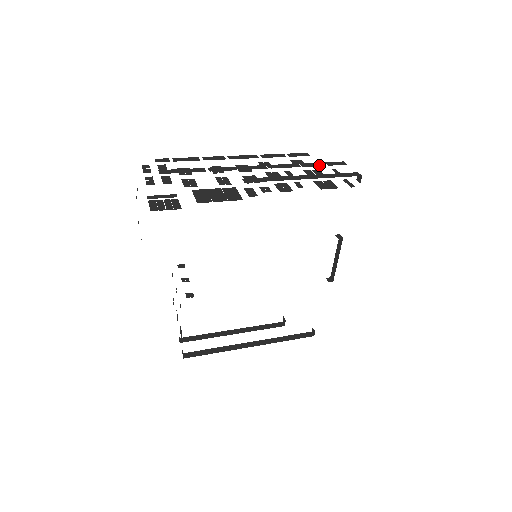
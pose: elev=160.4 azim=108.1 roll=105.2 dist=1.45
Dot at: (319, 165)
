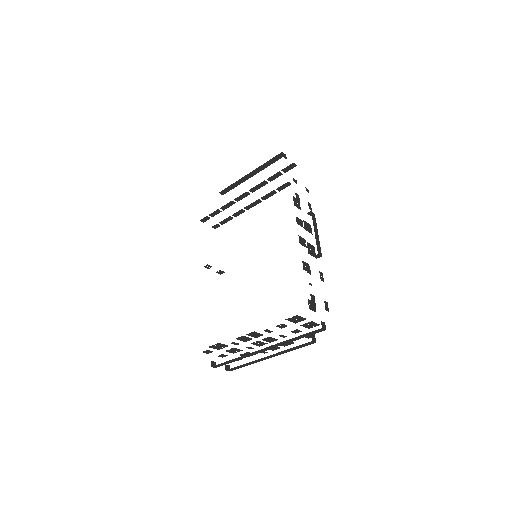
Dot at: (277, 174)
